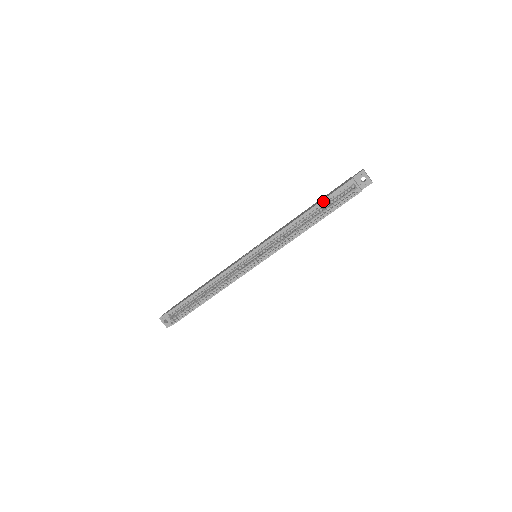
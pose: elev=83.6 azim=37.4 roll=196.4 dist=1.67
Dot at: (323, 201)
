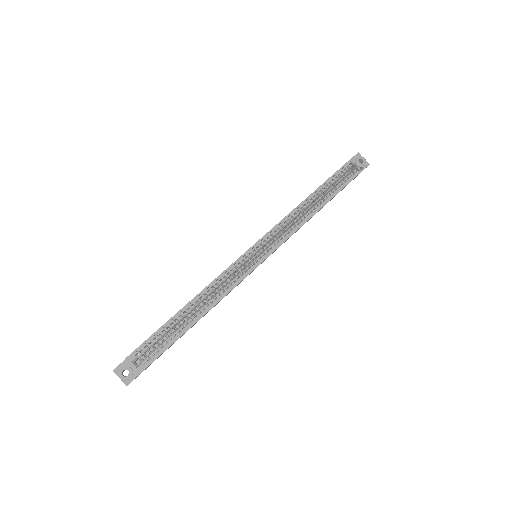
Dot at: (329, 180)
